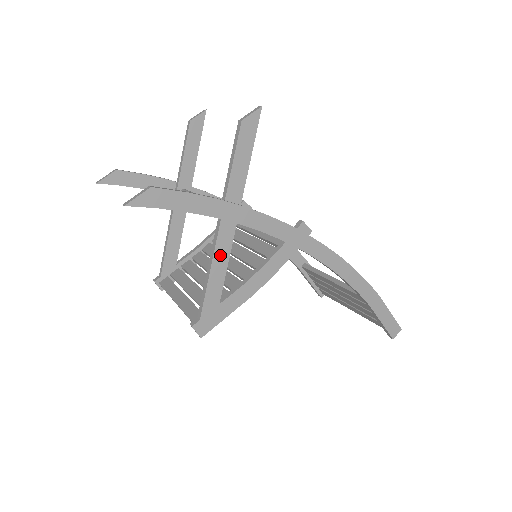
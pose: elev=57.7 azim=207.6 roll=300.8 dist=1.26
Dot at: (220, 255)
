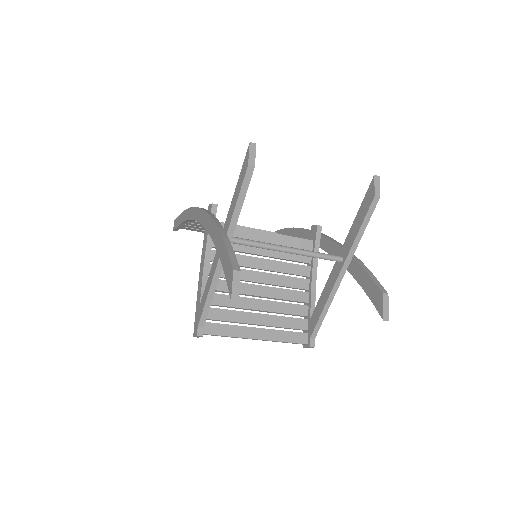
Dot at: (333, 292)
